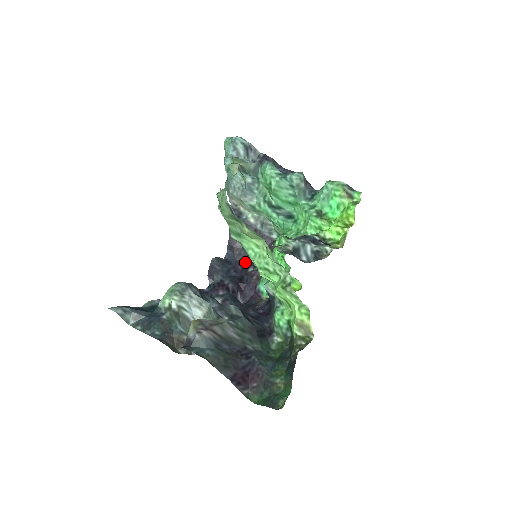
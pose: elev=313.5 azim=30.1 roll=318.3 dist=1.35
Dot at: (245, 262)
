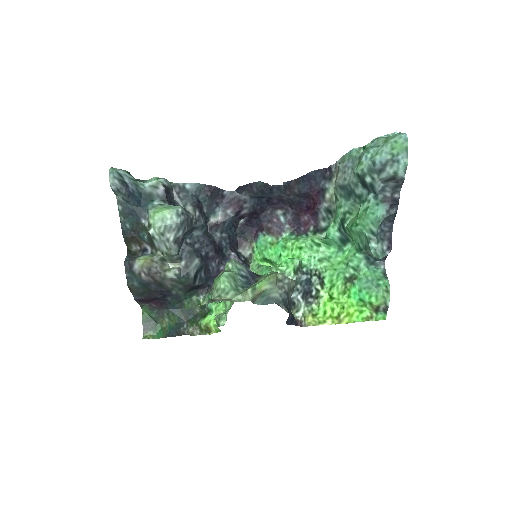
Dot at: (285, 202)
